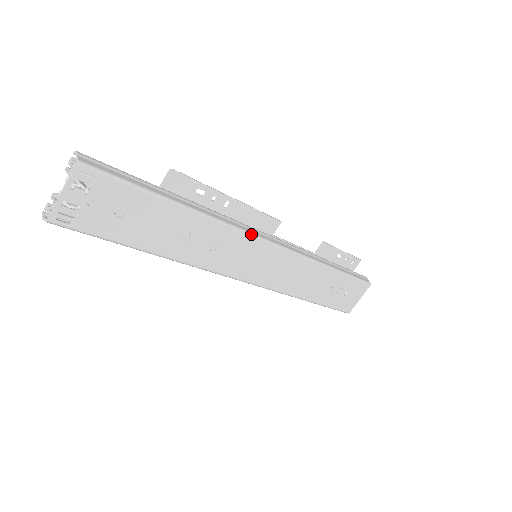
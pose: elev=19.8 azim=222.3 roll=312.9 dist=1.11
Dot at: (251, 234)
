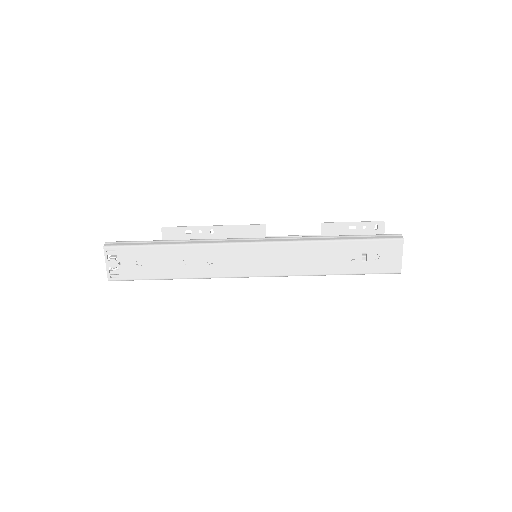
Dot at: (231, 243)
